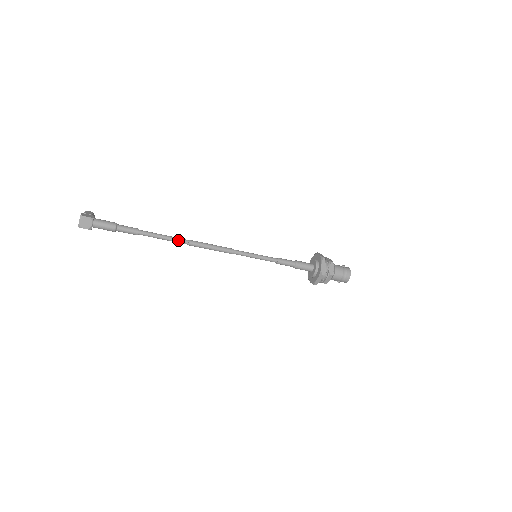
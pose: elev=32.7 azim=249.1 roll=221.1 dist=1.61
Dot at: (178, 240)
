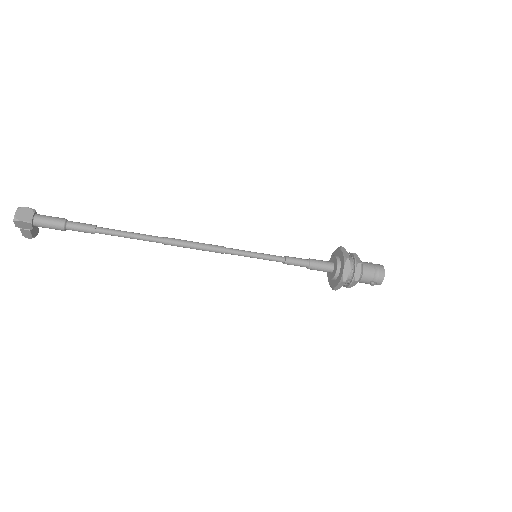
Dot at: (150, 236)
